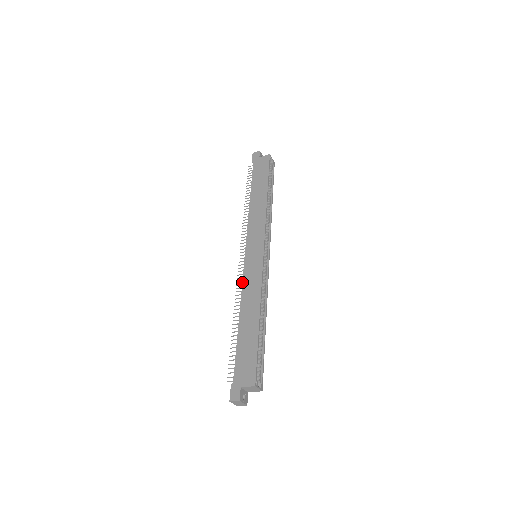
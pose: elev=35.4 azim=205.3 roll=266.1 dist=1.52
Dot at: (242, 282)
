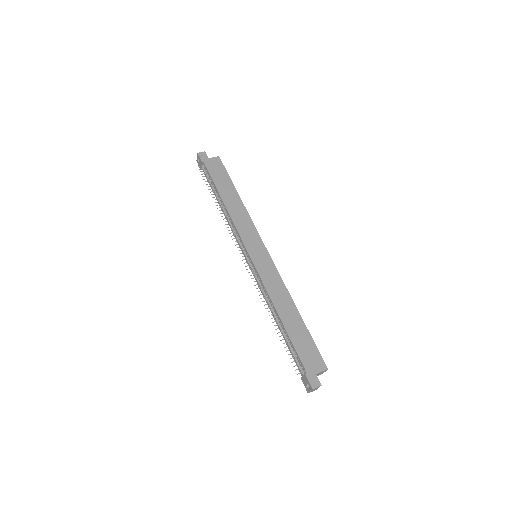
Dot at: (262, 281)
